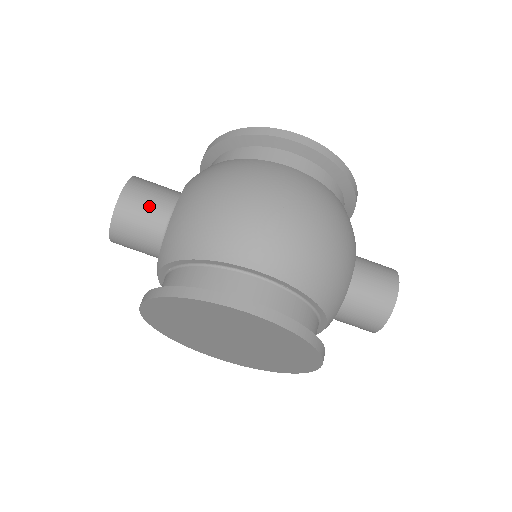
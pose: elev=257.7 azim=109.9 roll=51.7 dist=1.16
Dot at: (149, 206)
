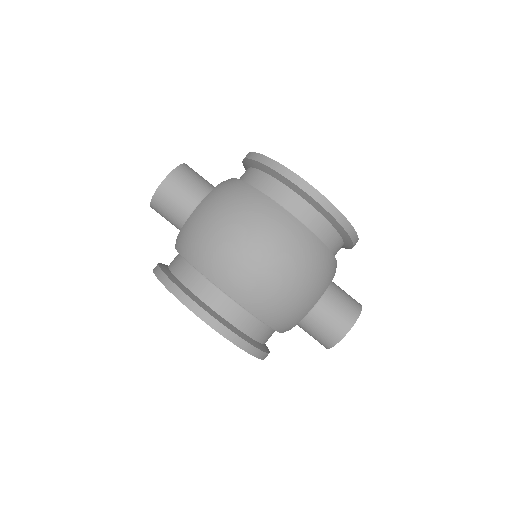
Dot at: (180, 199)
